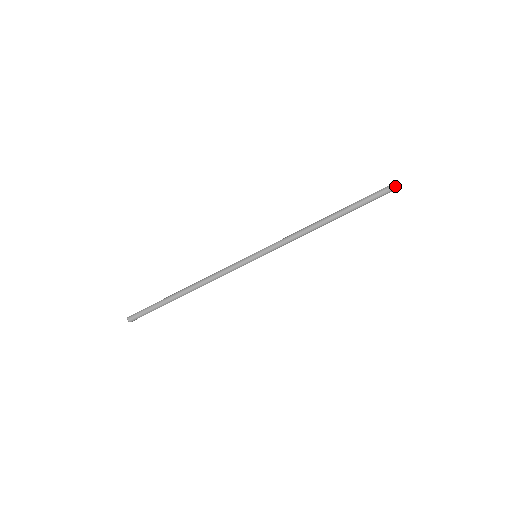
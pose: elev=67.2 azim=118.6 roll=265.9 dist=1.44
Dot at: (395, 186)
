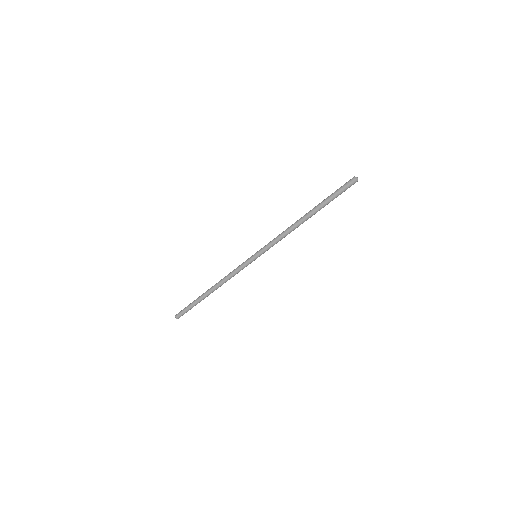
Dot at: (353, 180)
